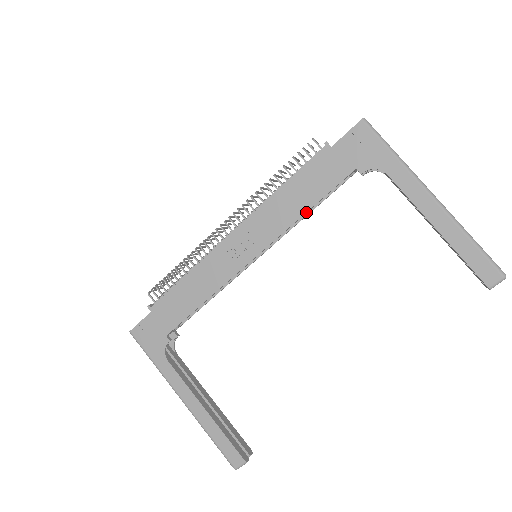
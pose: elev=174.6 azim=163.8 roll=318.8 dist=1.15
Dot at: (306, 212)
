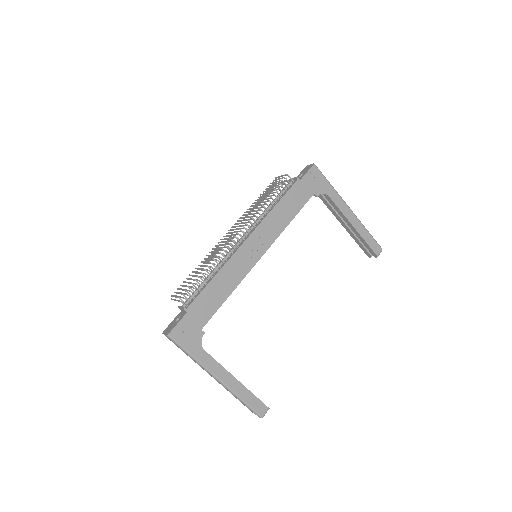
Dot at: occluded
